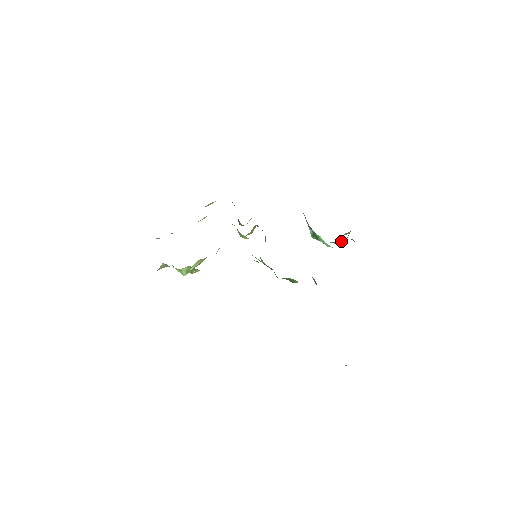
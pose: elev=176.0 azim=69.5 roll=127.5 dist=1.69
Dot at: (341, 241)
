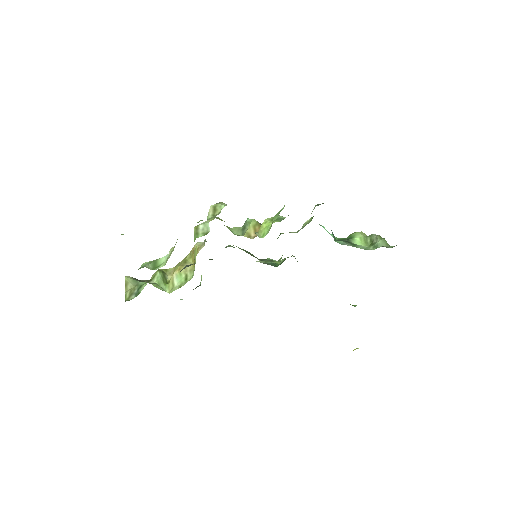
Dot at: (359, 239)
